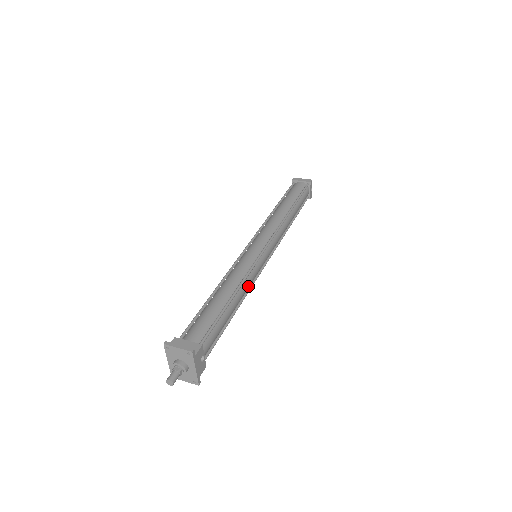
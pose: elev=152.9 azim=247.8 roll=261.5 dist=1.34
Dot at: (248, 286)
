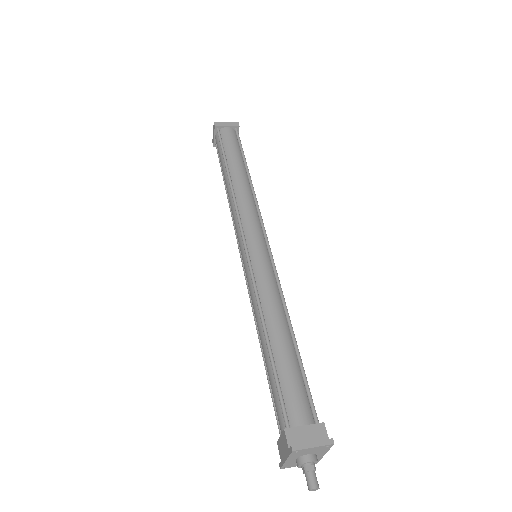
Dot at: occluded
